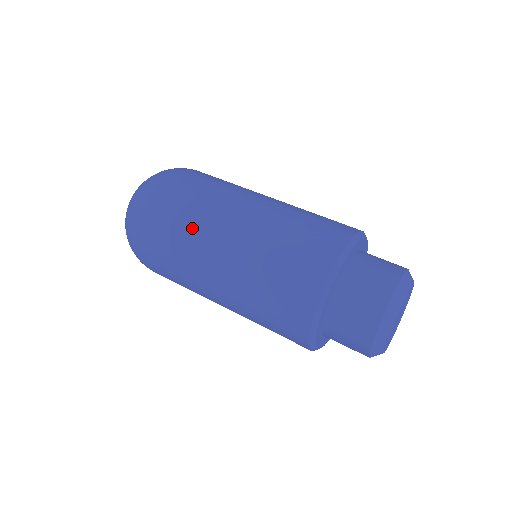
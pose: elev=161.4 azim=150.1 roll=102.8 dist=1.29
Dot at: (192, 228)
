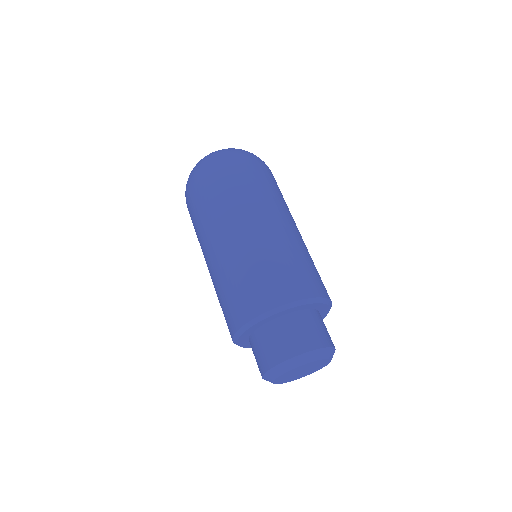
Dot at: (283, 201)
